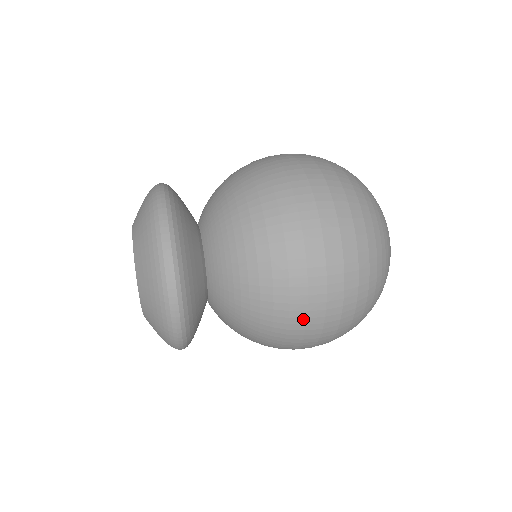
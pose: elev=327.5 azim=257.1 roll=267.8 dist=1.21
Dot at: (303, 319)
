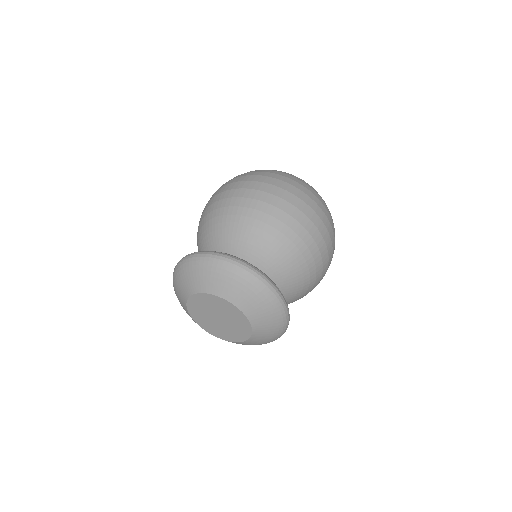
Dot at: (325, 273)
